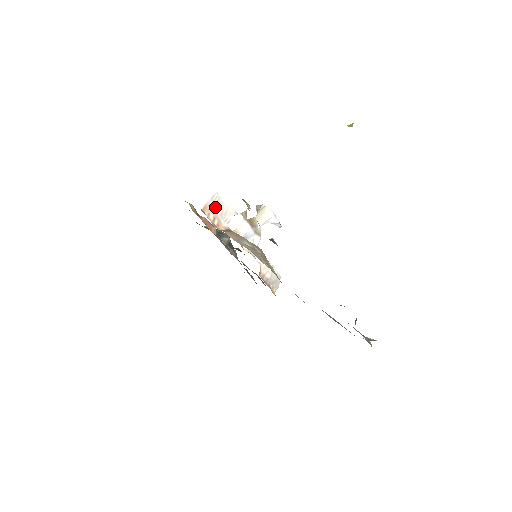
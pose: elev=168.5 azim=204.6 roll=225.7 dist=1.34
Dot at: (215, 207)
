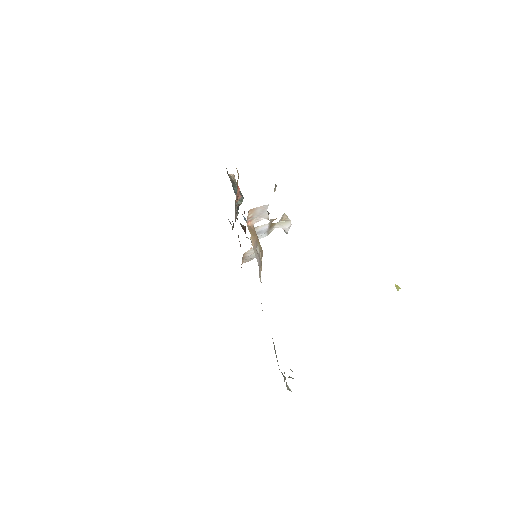
Dot at: (259, 211)
